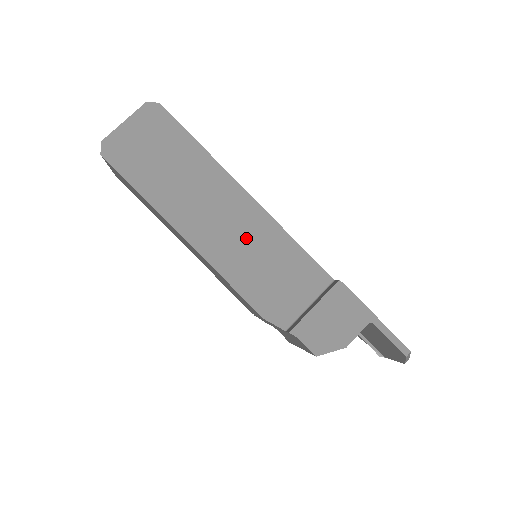
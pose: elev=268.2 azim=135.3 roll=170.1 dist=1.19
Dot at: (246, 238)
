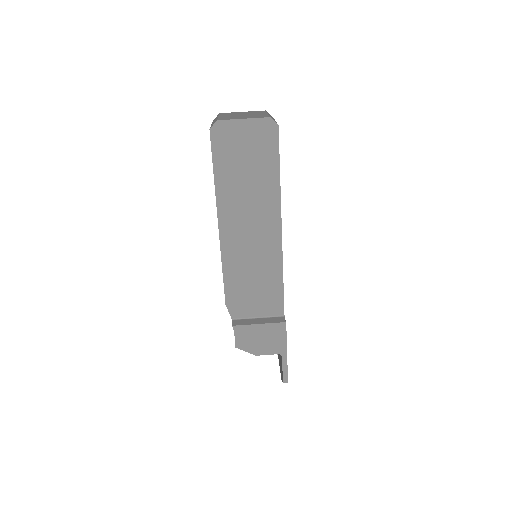
Dot at: (256, 255)
